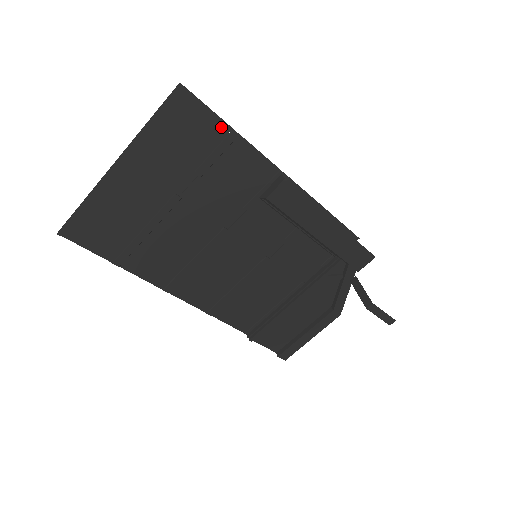
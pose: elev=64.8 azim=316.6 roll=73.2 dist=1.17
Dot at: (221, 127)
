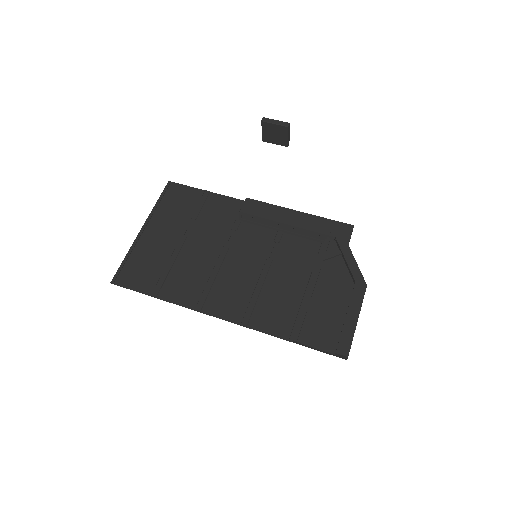
Dot at: (198, 192)
